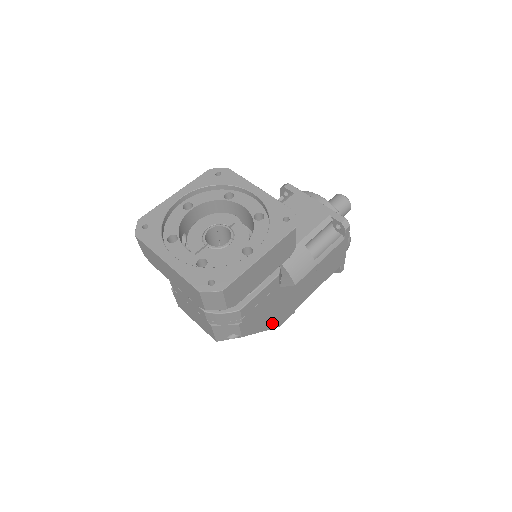
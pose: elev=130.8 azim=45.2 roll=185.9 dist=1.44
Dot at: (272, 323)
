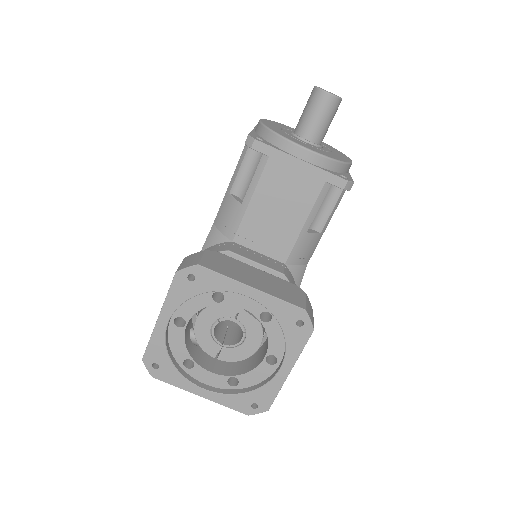
Dot at: occluded
